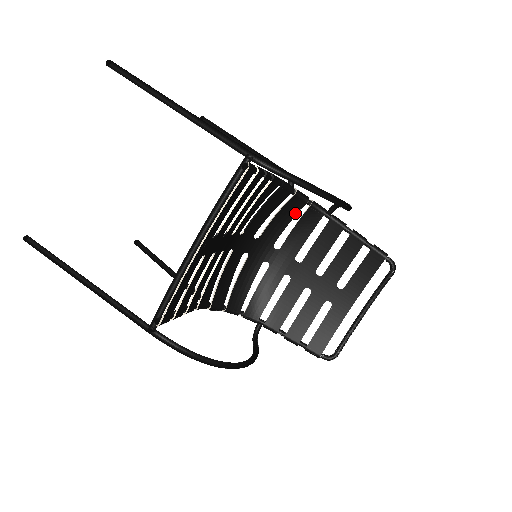
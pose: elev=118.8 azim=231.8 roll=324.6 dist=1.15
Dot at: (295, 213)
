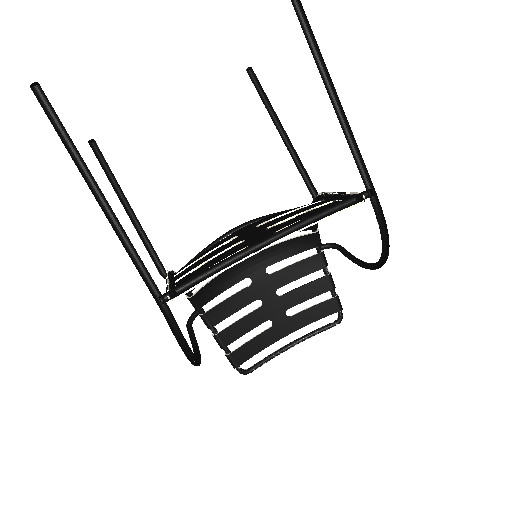
Dot at: occluded
